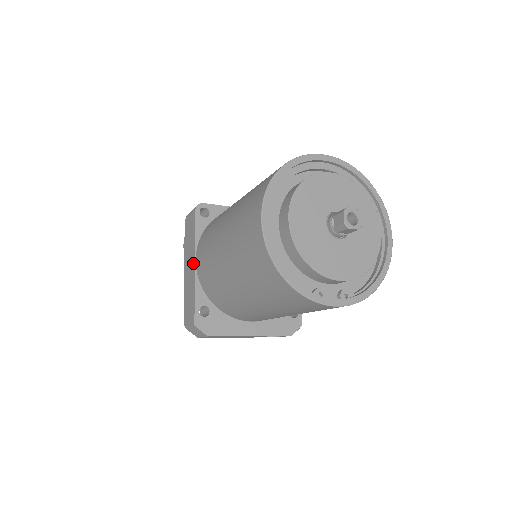
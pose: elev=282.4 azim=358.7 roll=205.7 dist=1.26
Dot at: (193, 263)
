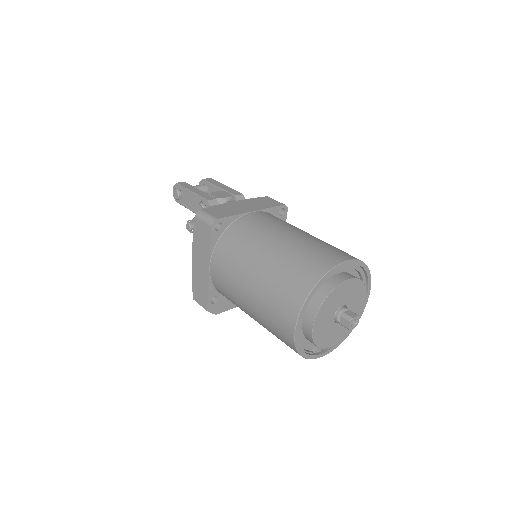
Dot at: (207, 267)
